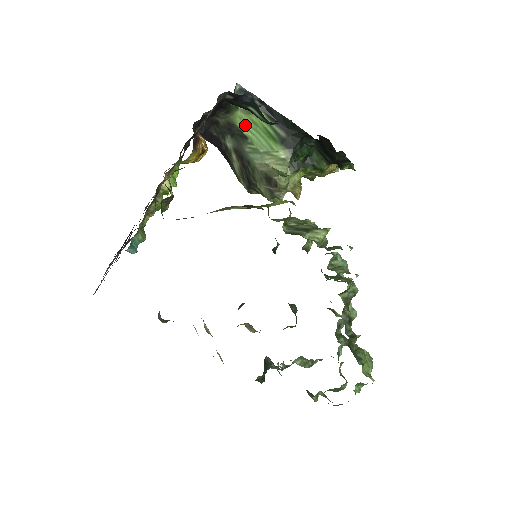
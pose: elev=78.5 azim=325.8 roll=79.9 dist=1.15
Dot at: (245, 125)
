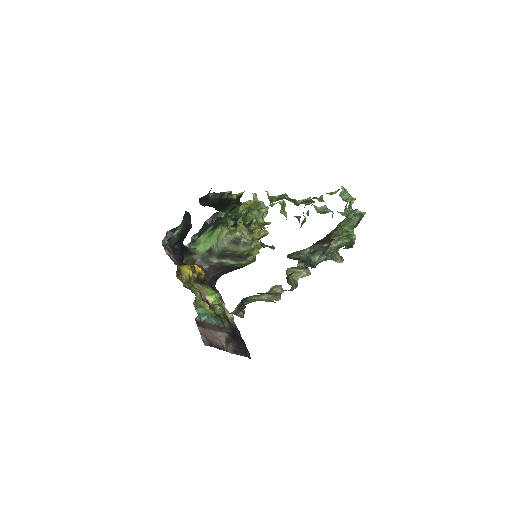
Dot at: (205, 247)
